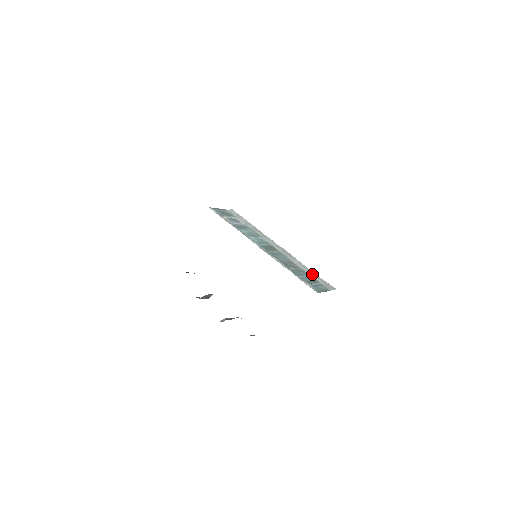
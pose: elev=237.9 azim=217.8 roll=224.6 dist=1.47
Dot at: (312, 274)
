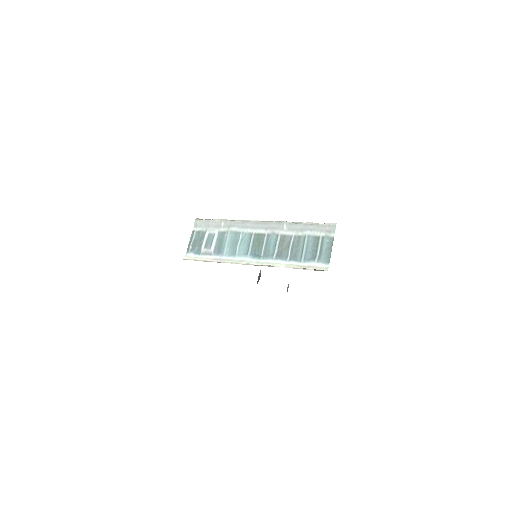
Dot at: (307, 231)
